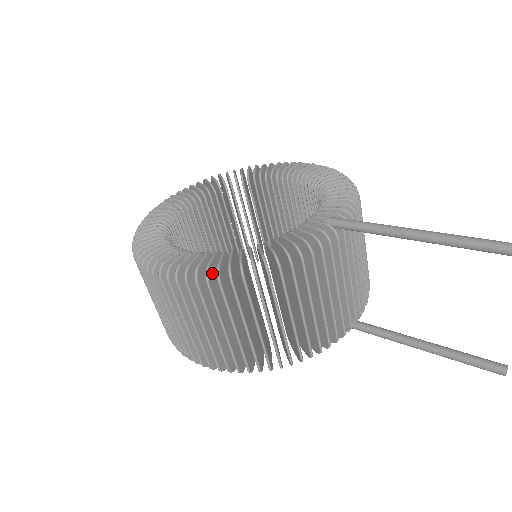
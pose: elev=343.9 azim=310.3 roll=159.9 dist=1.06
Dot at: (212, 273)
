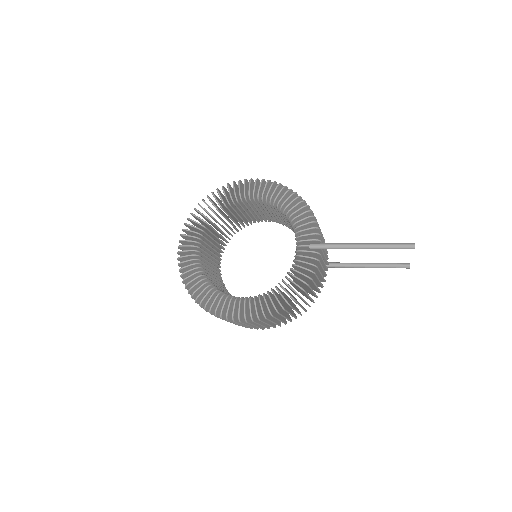
Dot at: (270, 309)
